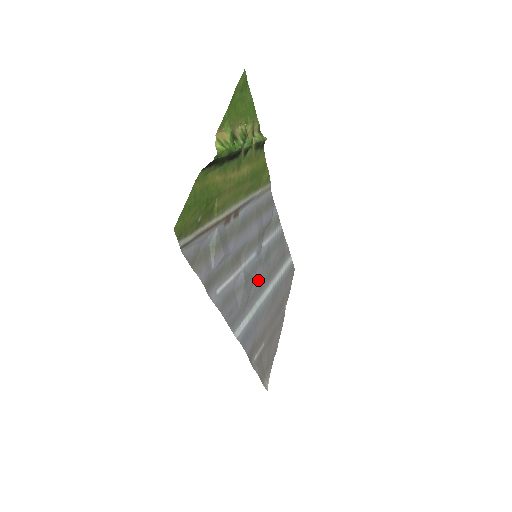
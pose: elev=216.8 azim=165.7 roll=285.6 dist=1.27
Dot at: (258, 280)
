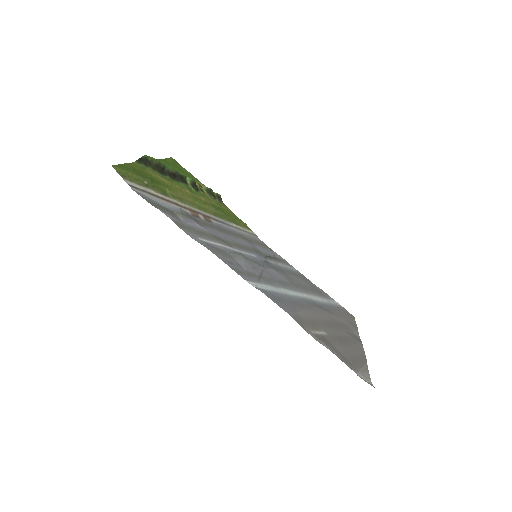
Dot at: (273, 275)
